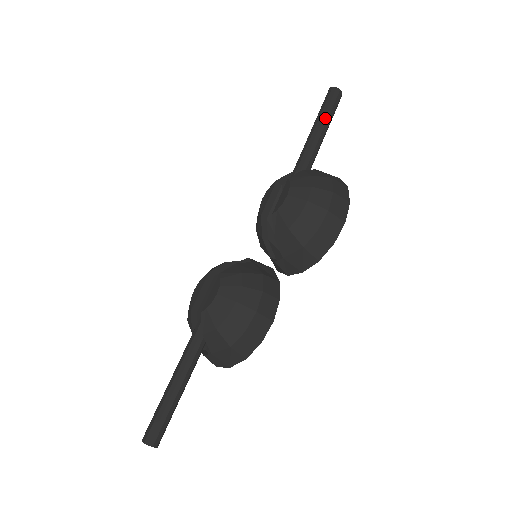
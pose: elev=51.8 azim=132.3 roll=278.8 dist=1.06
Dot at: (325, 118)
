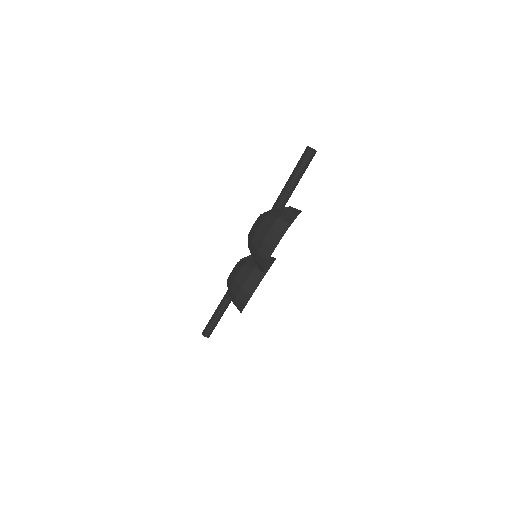
Dot at: (295, 172)
